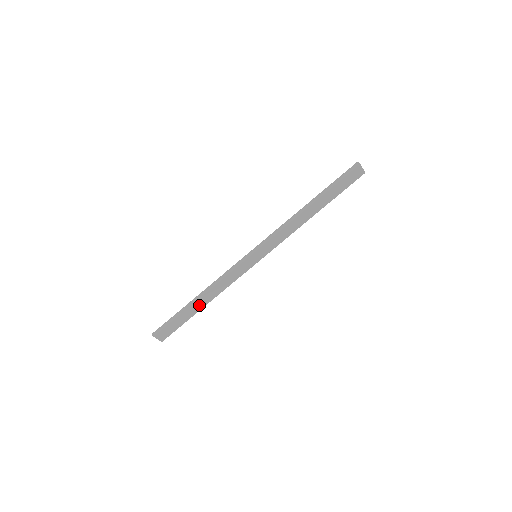
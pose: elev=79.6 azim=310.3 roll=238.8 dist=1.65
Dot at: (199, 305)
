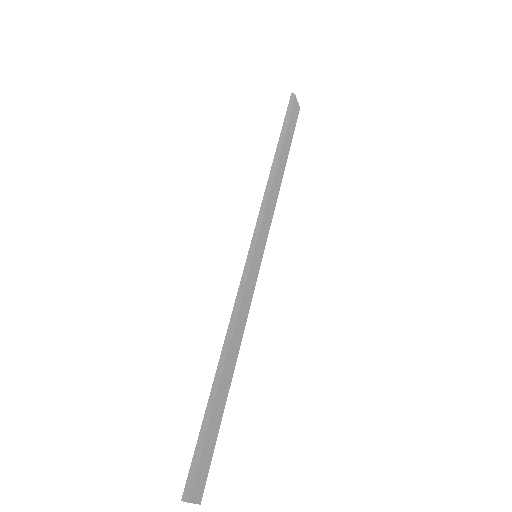
Dot at: (225, 383)
